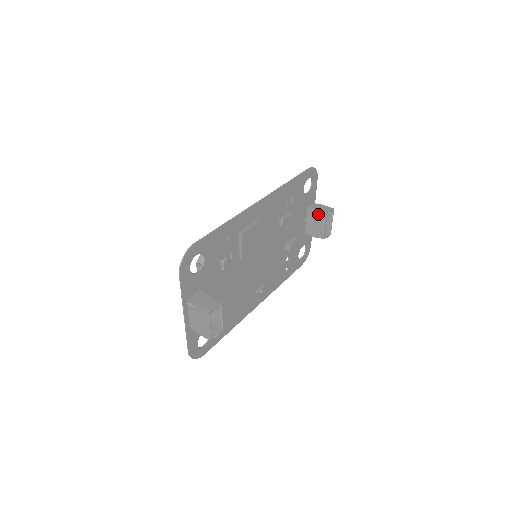
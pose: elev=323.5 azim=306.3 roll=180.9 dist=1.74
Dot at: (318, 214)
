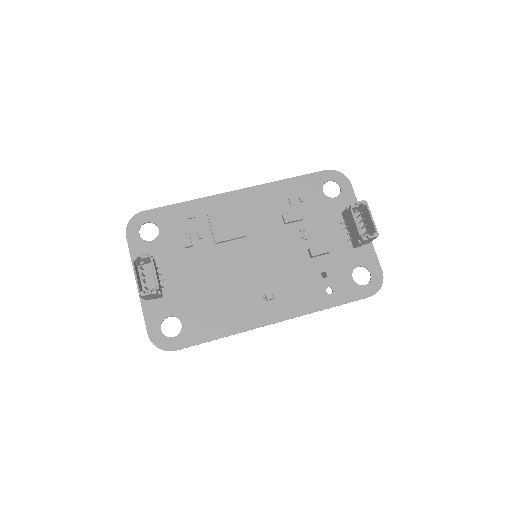
Dot at: (347, 212)
